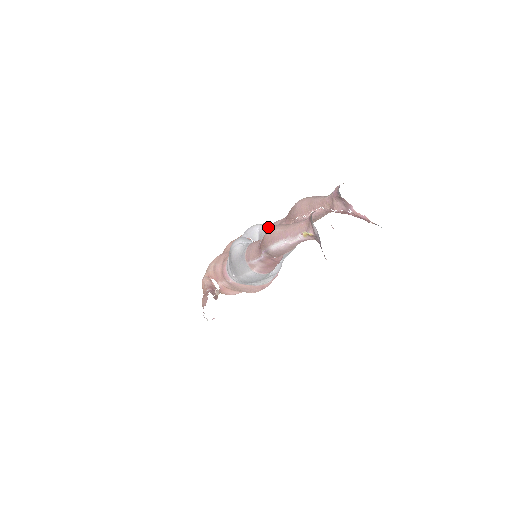
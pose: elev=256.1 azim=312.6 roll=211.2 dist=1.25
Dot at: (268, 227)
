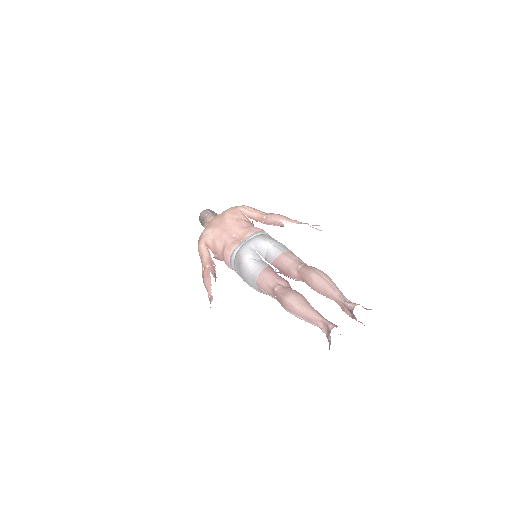
Dot at: (277, 255)
